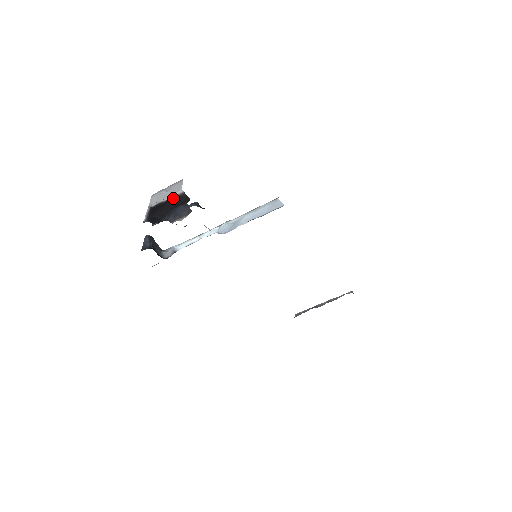
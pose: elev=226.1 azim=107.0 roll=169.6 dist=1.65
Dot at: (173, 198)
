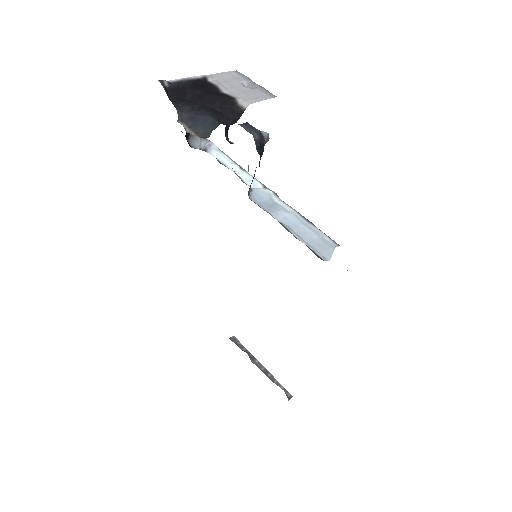
Dot at: (228, 100)
